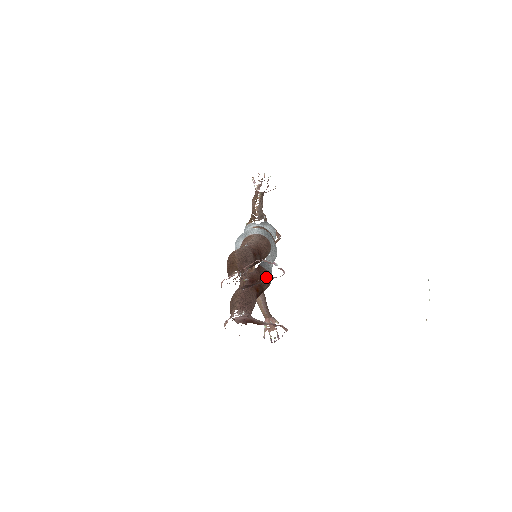
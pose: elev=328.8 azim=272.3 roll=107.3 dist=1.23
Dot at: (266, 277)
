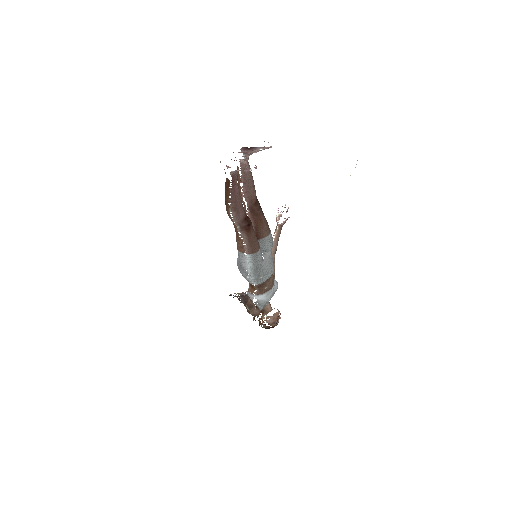
Dot at: occluded
